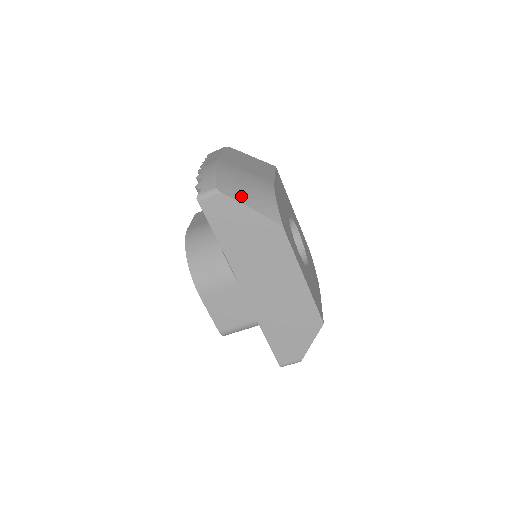
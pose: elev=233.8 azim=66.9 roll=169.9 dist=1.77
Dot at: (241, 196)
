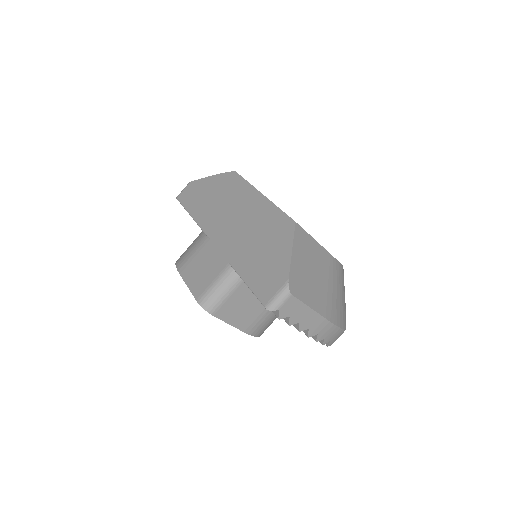
Dot at: occluded
